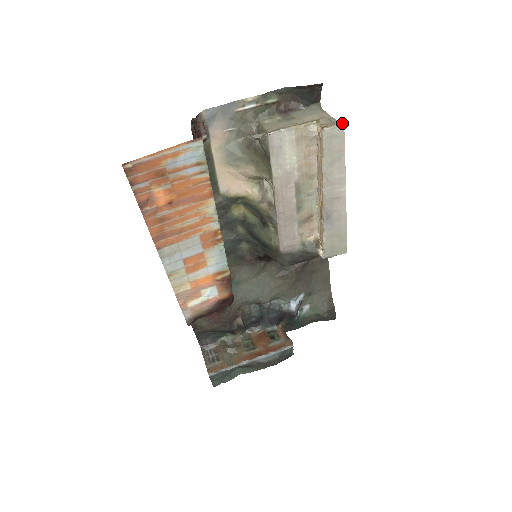
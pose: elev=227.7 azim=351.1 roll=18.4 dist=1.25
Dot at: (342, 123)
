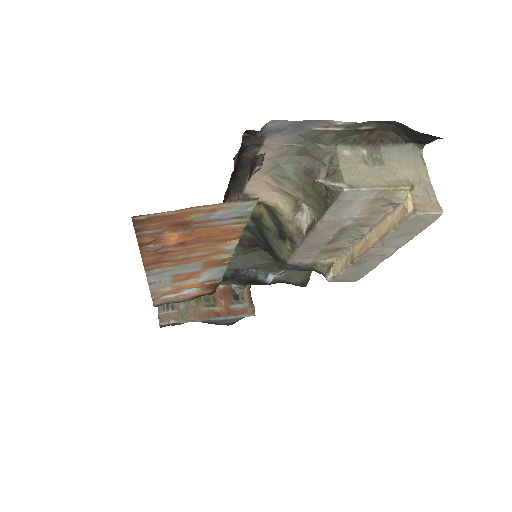
Dot at: (442, 211)
